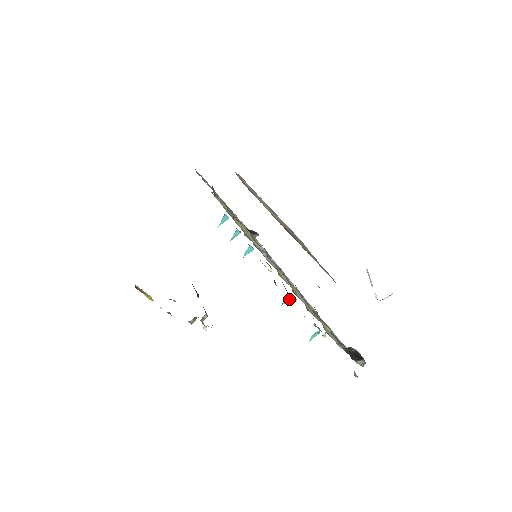
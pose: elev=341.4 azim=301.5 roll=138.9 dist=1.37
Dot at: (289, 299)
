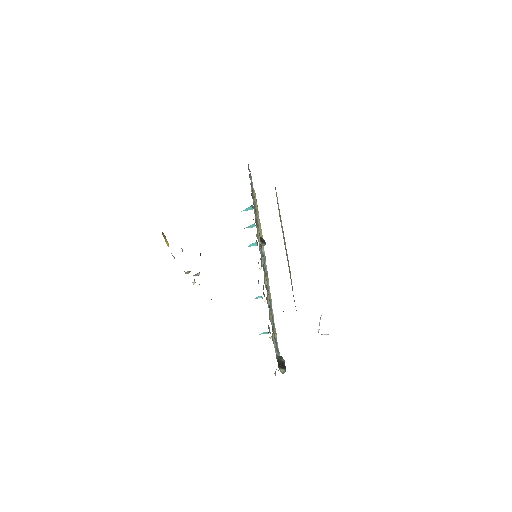
Dot at: (262, 297)
